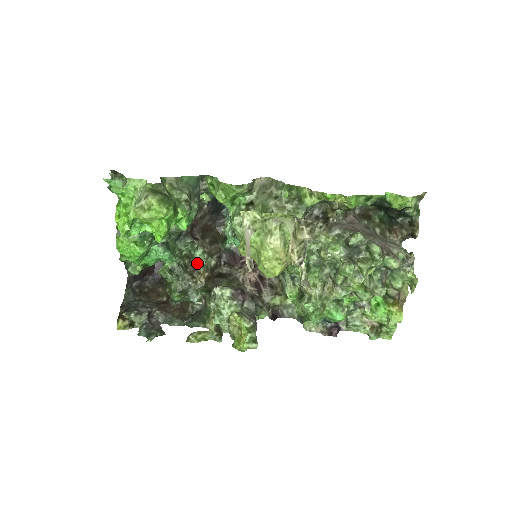
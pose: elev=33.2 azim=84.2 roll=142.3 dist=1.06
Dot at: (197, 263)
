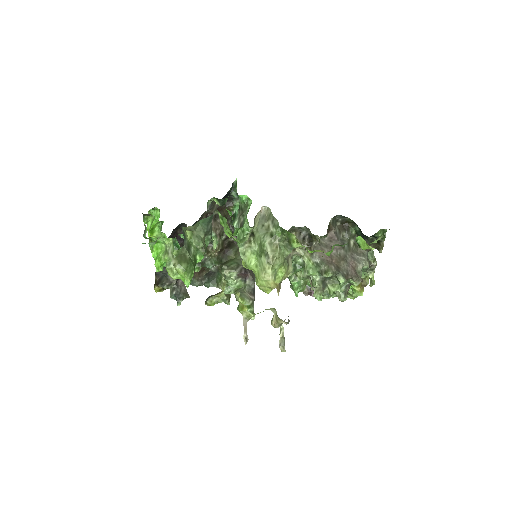
Dot at: (211, 241)
